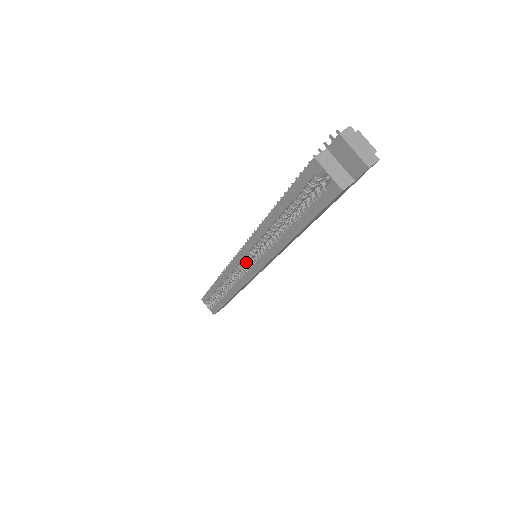
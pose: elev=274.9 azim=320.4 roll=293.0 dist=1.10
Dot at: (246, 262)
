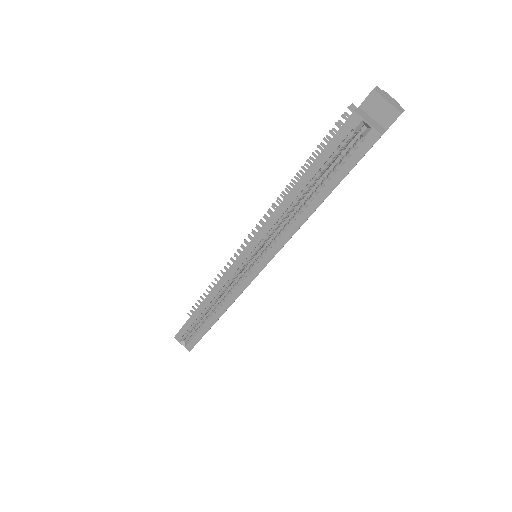
Dot at: (248, 262)
